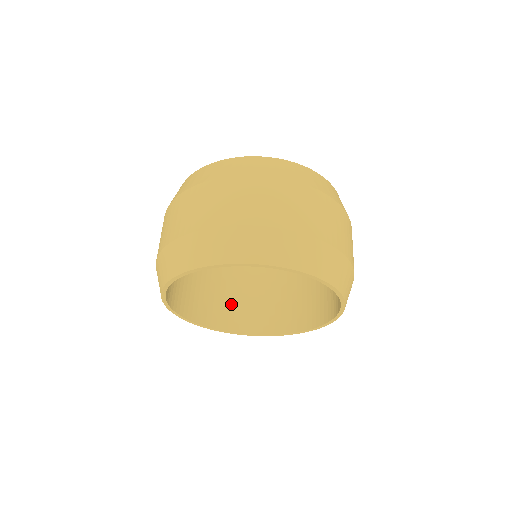
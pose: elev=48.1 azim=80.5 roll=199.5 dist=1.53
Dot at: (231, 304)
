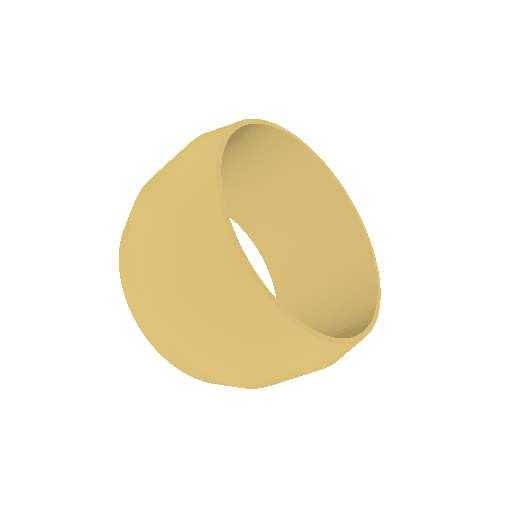
Dot at: occluded
